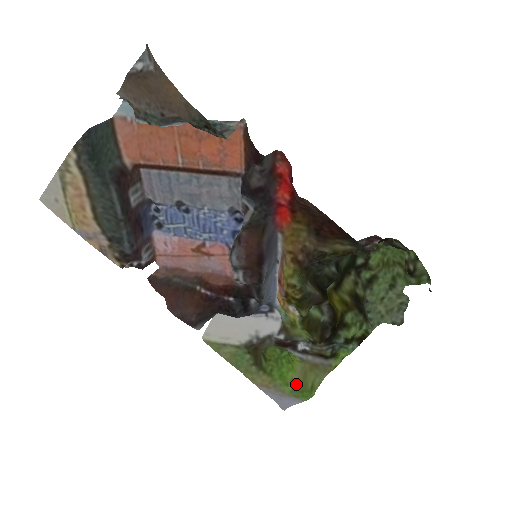
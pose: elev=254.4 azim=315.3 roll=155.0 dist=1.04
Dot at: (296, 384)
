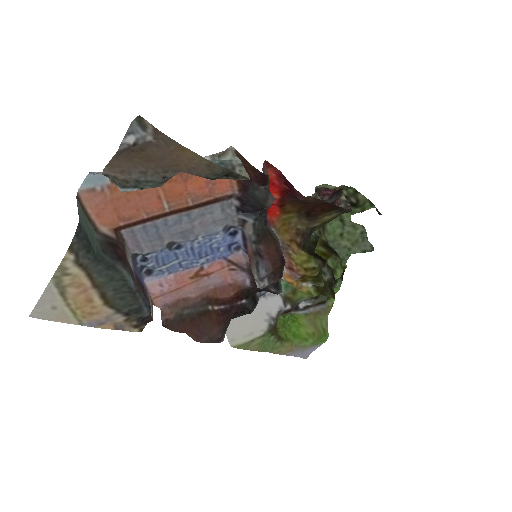
Dot at: (315, 336)
